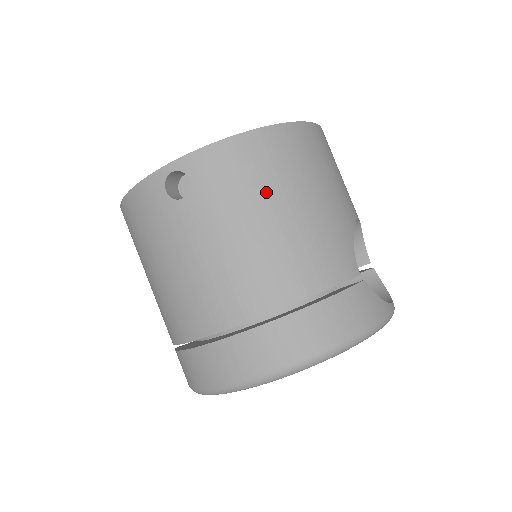
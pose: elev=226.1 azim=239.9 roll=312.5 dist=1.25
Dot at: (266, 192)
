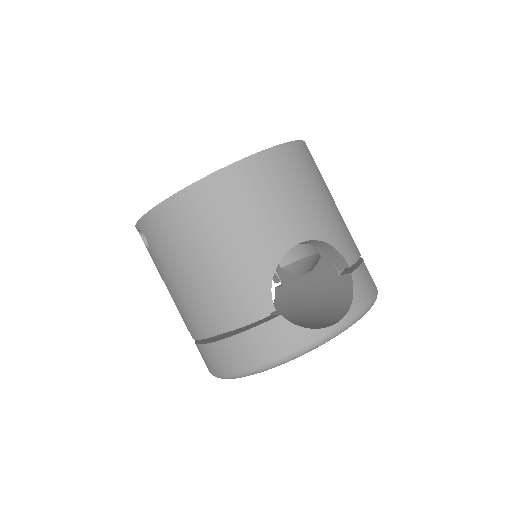
Dot at: (184, 250)
